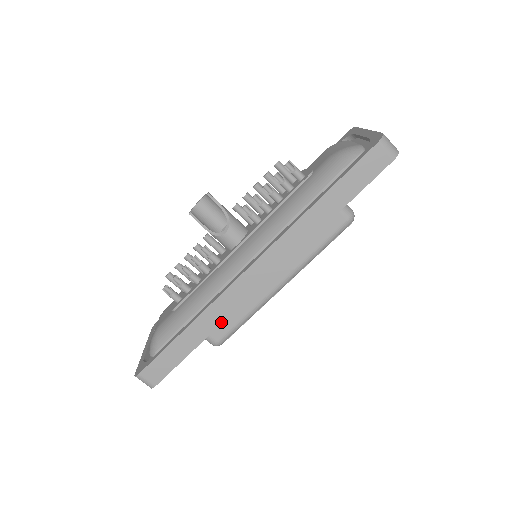
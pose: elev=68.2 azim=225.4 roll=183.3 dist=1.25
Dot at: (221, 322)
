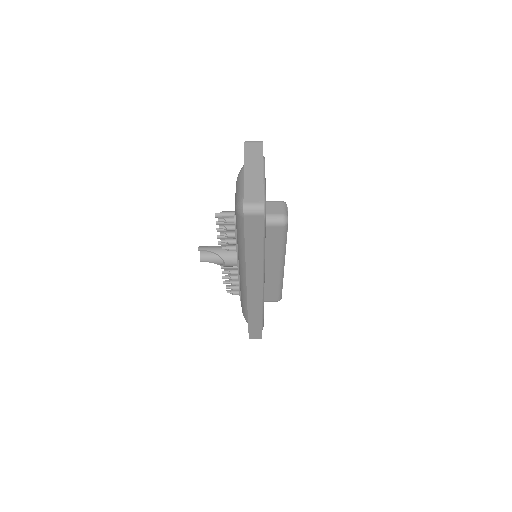
Dot at: (261, 311)
